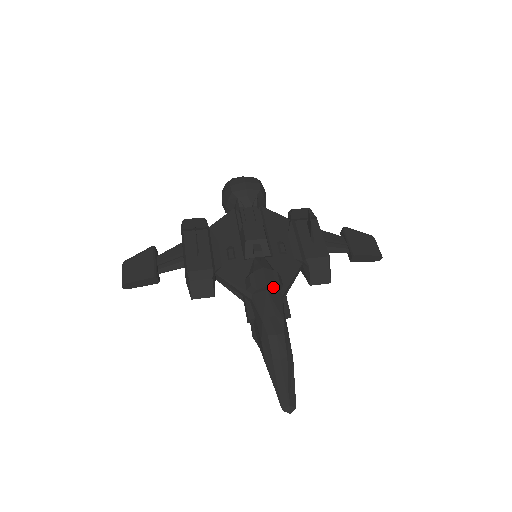
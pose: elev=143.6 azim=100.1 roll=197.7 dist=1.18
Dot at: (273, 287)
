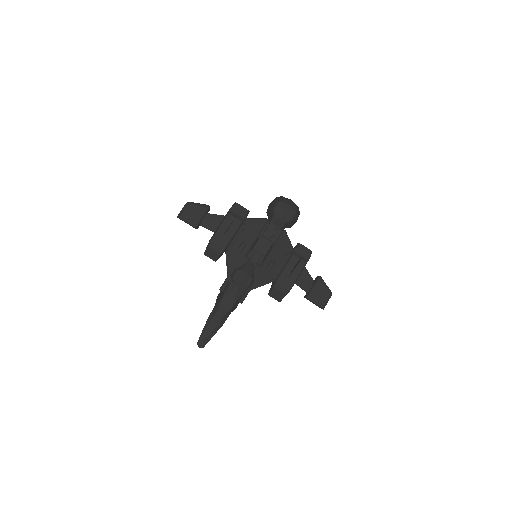
Dot at: (242, 286)
